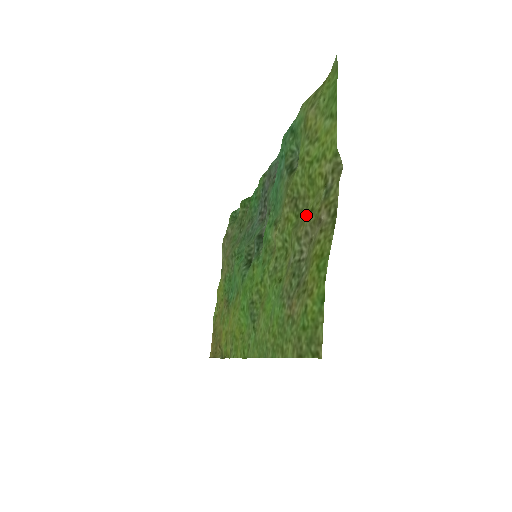
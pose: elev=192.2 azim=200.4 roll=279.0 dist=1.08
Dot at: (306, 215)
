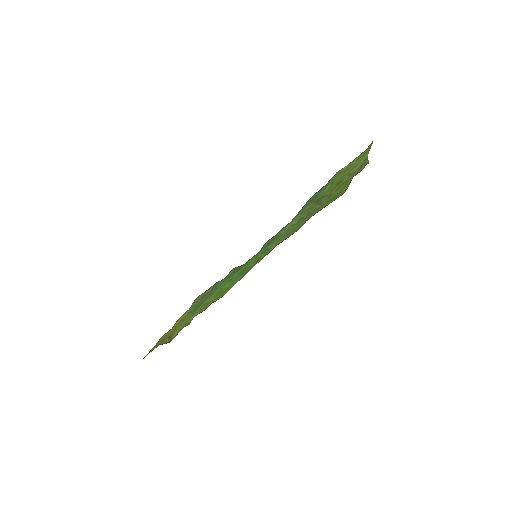
Dot at: occluded
